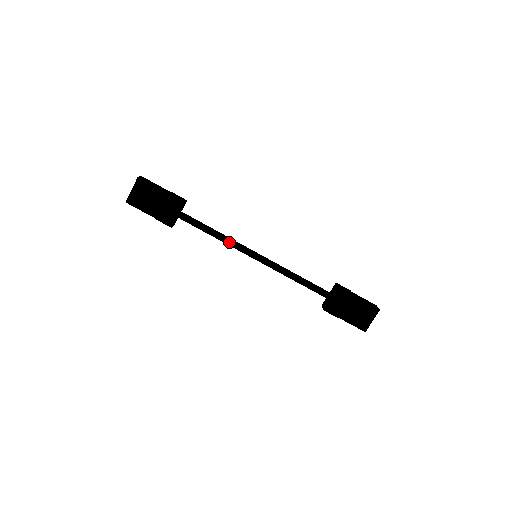
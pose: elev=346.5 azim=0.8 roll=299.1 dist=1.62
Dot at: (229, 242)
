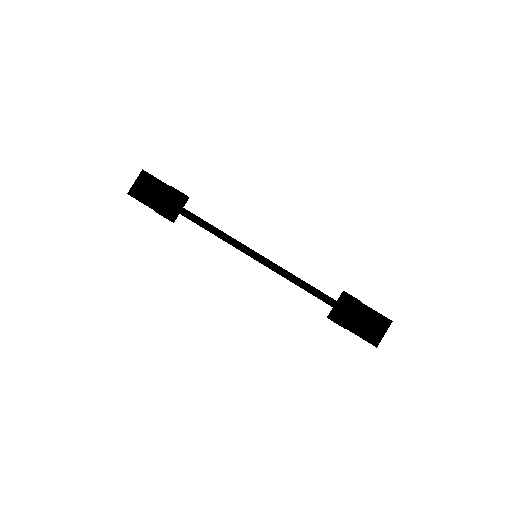
Dot at: (228, 239)
